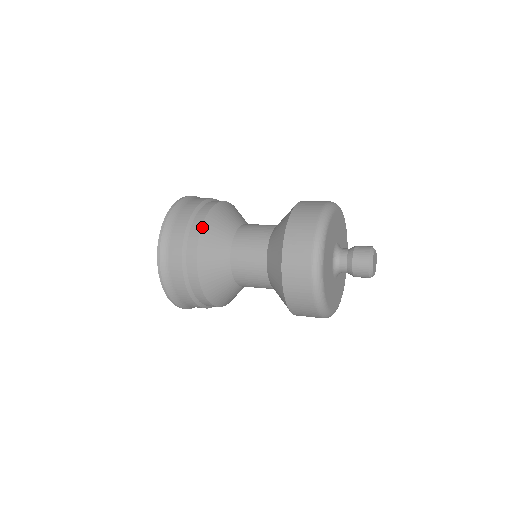
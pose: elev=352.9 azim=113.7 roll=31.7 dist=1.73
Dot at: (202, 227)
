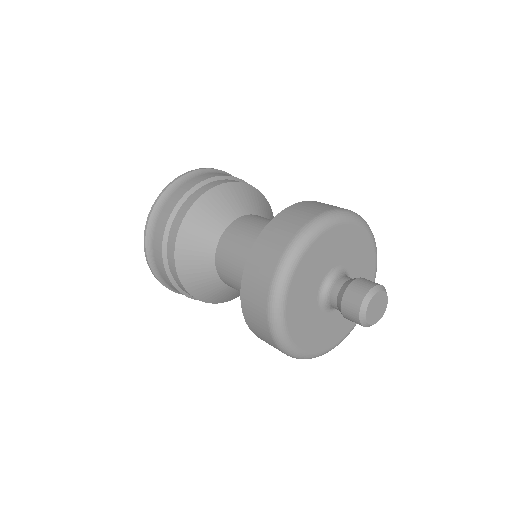
Dot at: (179, 231)
